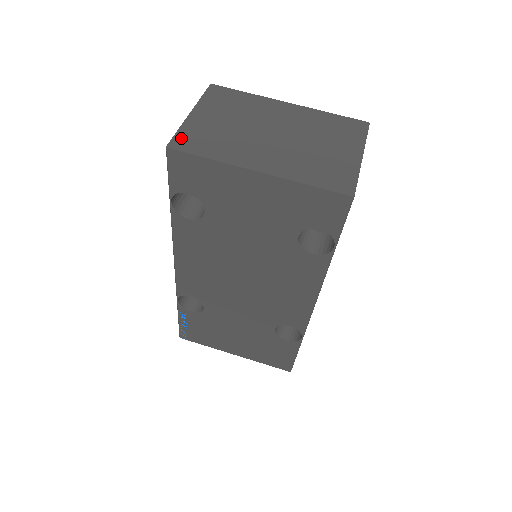
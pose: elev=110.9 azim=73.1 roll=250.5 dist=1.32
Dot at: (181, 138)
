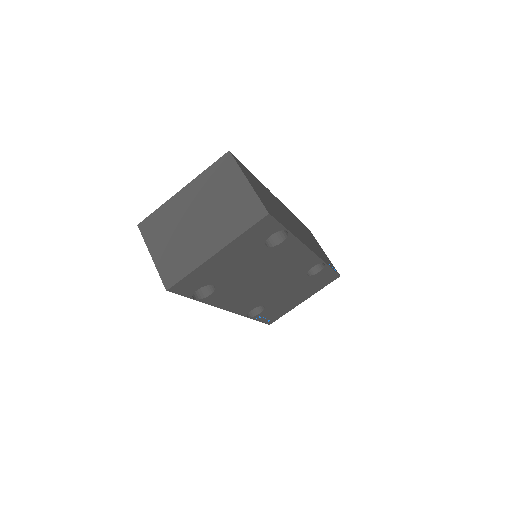
Dot at: (166, 277)
